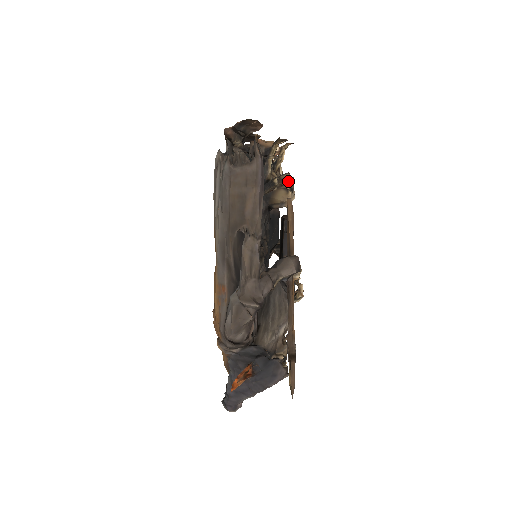
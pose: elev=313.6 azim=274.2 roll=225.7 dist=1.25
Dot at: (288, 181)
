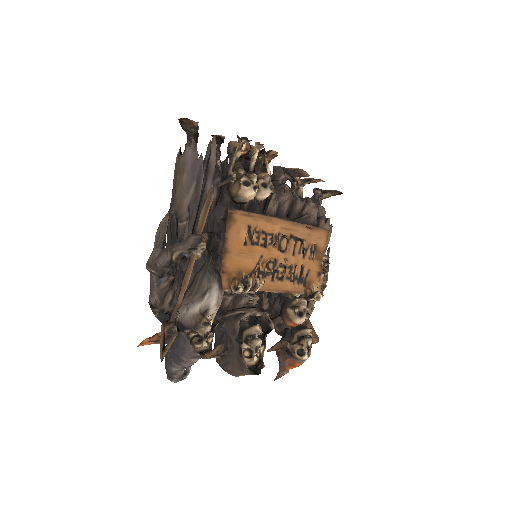
Dot at: (244, 175)
